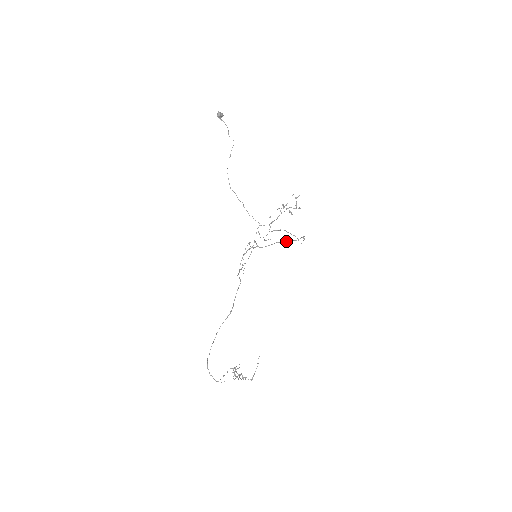
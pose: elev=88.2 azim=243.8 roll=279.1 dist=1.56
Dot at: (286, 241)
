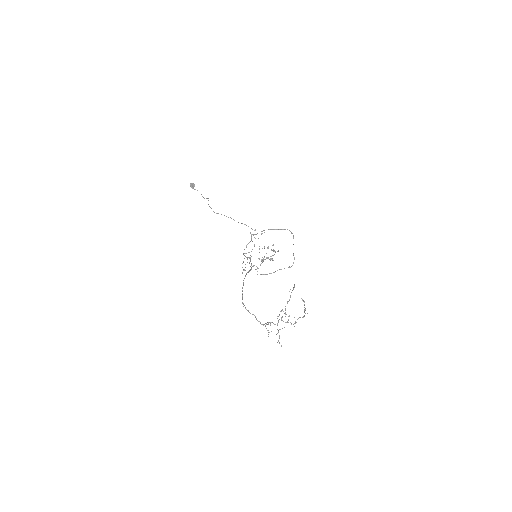
Dot at: (281, 229)
